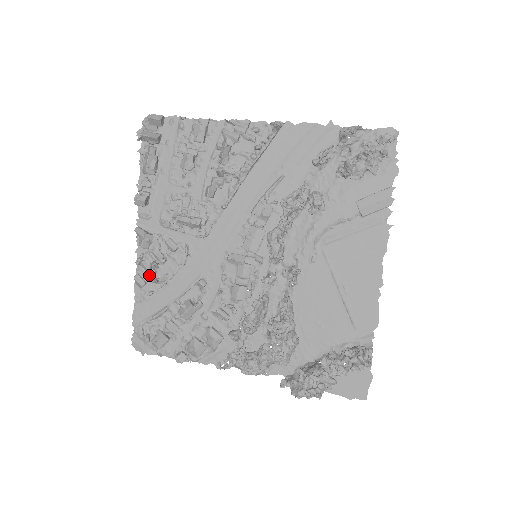
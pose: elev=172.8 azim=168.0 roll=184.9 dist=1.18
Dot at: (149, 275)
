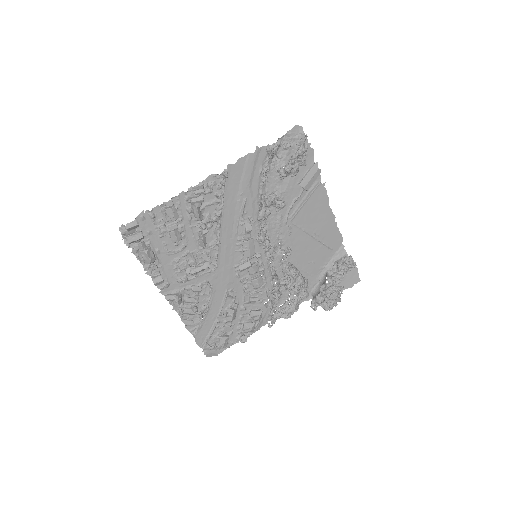
Dot at: (192, 315)
